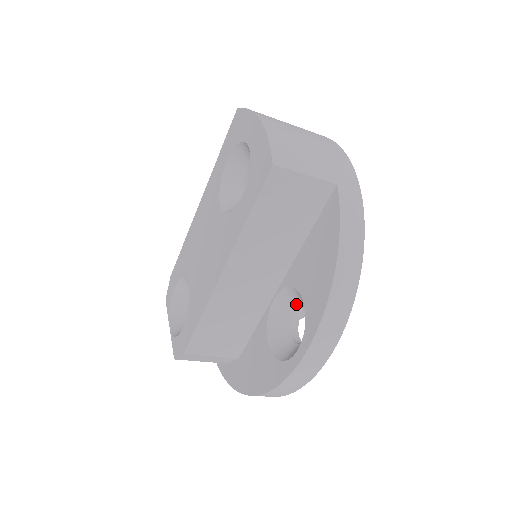
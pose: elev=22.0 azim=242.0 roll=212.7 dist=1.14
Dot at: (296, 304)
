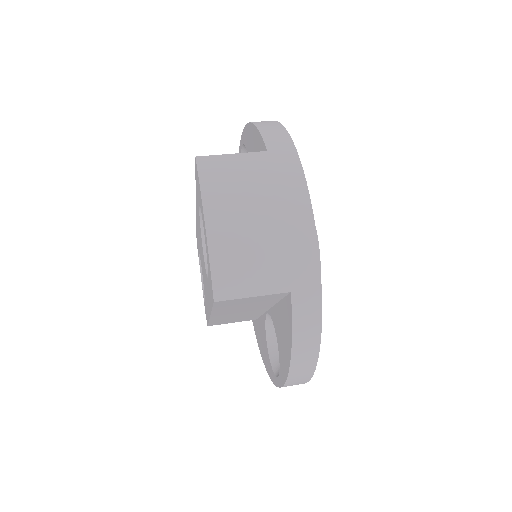
Dot at: occluded
